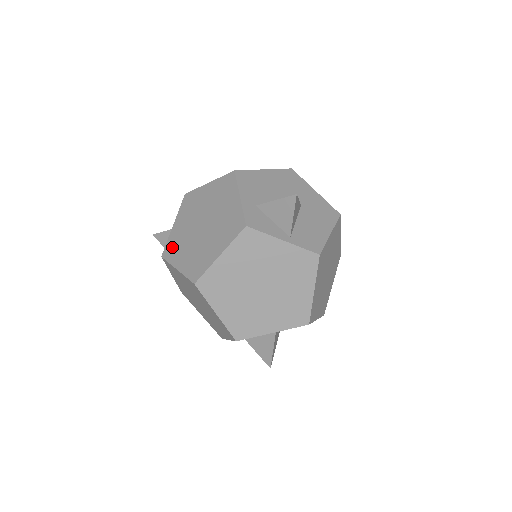
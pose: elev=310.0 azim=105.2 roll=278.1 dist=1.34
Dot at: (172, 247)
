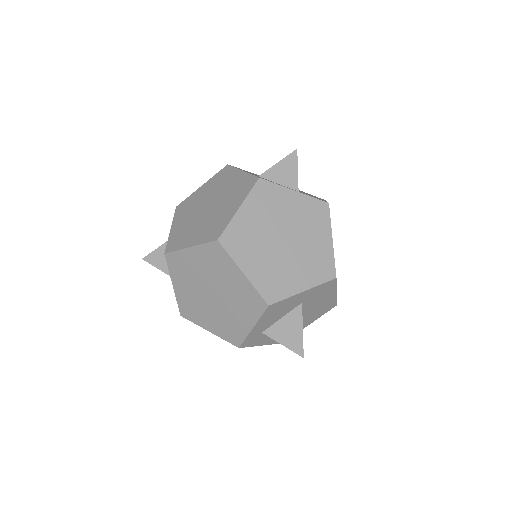
Dot at: (176, 240)
